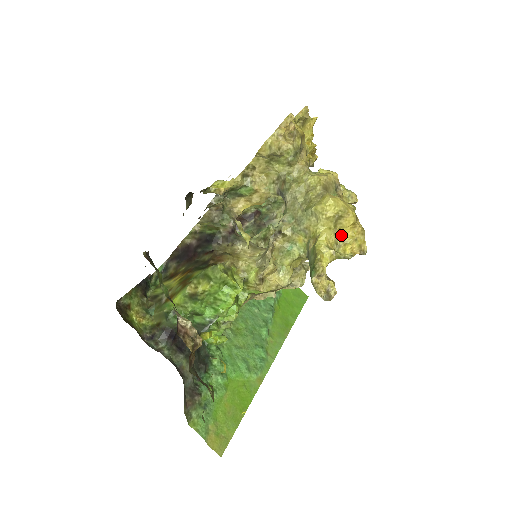
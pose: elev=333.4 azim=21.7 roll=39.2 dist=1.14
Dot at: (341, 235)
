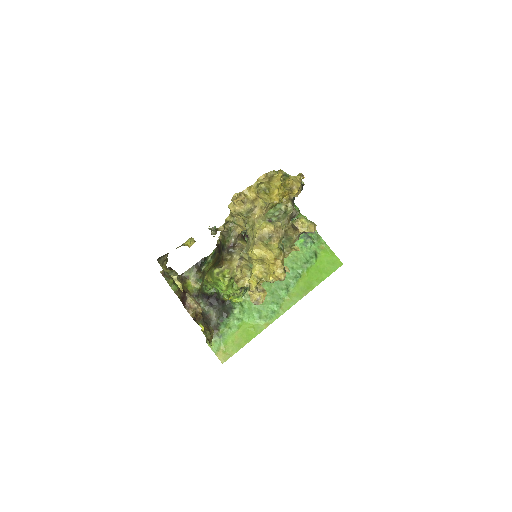
Dot at: (268, 268)
